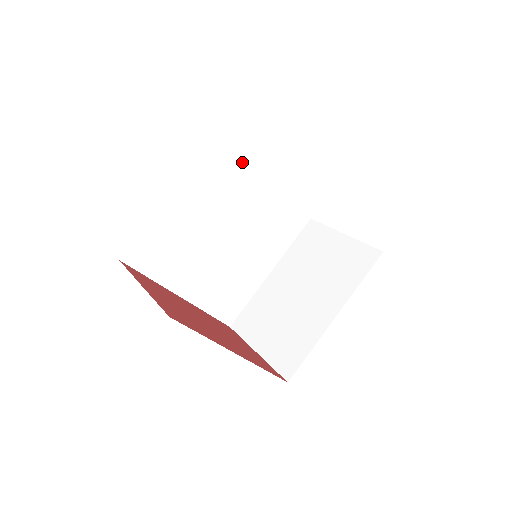
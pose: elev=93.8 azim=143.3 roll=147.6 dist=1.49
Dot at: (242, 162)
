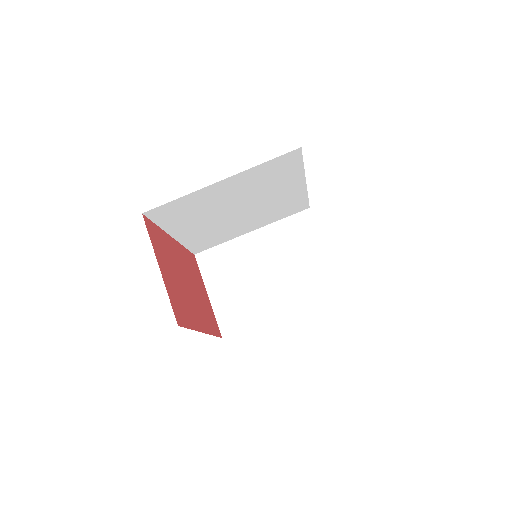
Dot at: (293, 171)
